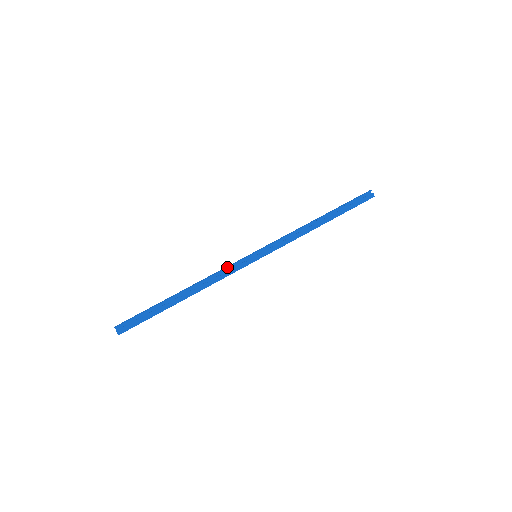
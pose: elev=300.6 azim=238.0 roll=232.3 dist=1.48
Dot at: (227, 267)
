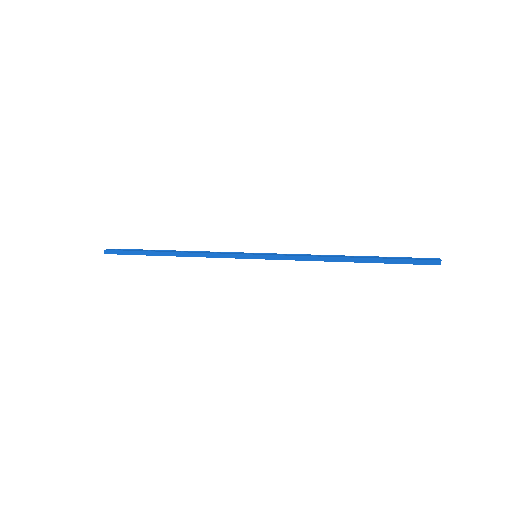
Dot at: (223, 252)
